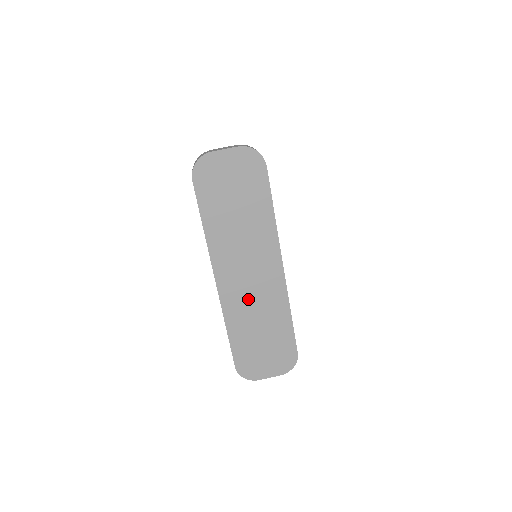
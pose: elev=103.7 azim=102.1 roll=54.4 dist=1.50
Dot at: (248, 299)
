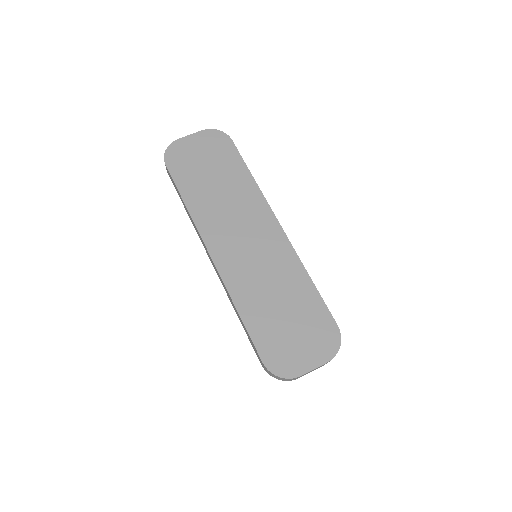
Dot at: (252, 267)
